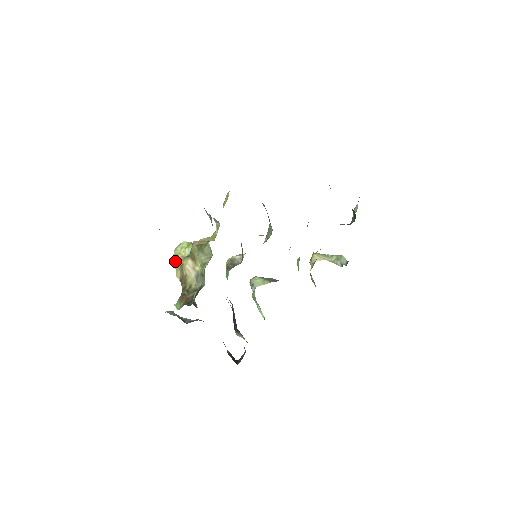
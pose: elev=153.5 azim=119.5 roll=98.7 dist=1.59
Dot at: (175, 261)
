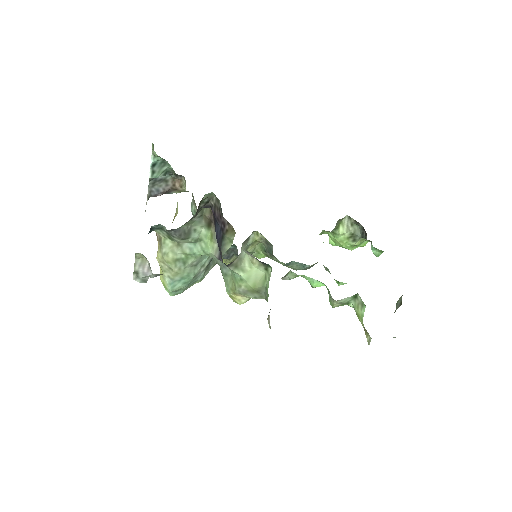
Dot at: occluded
